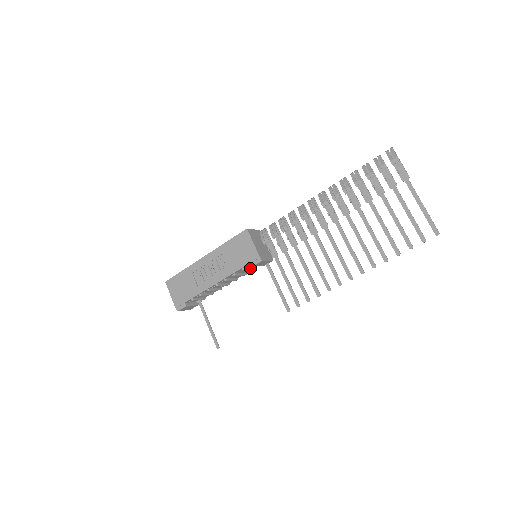
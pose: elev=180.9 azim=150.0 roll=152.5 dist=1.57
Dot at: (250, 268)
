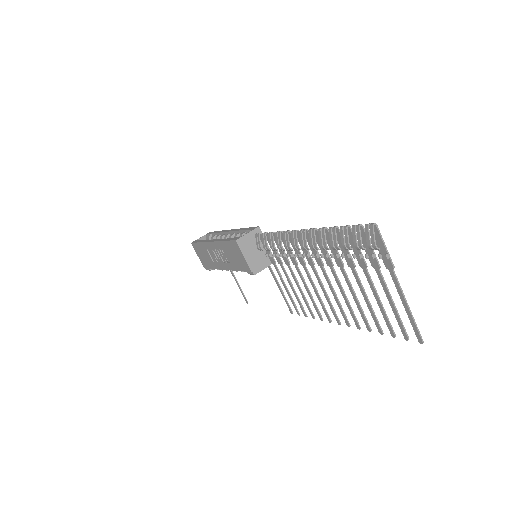
Dot at: occluded
